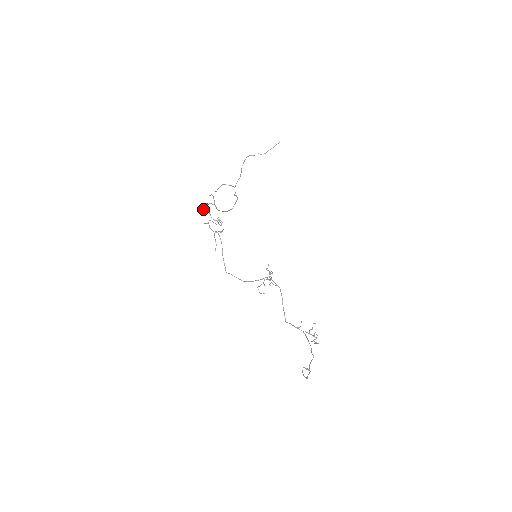
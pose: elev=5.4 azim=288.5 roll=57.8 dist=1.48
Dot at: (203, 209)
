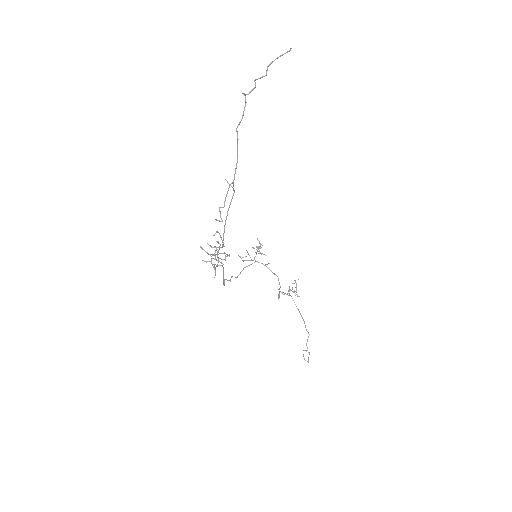
Dot at: occluded
